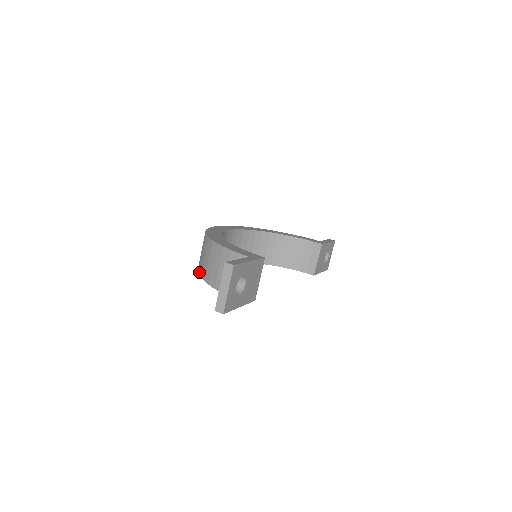
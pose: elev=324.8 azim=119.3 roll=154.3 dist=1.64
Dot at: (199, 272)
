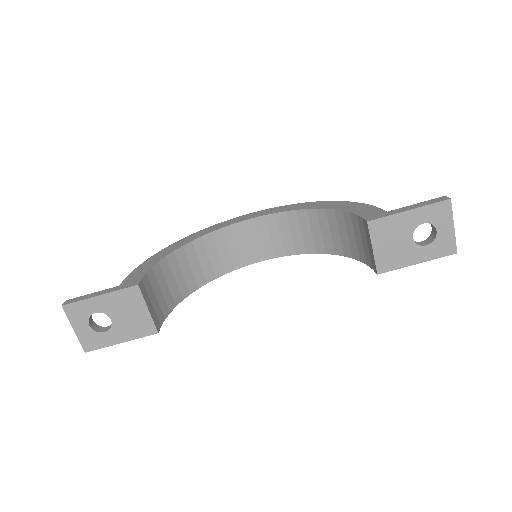
Dot at: occluded
